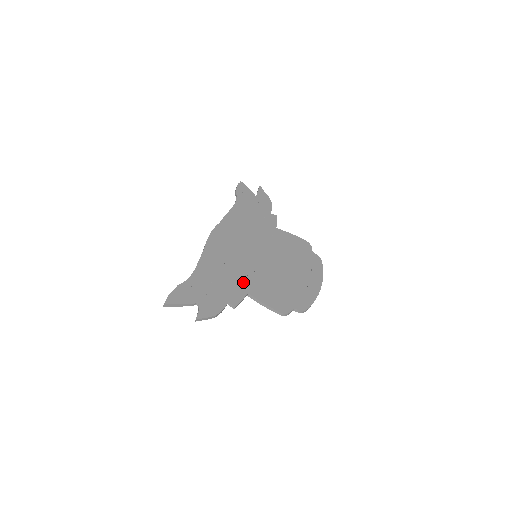
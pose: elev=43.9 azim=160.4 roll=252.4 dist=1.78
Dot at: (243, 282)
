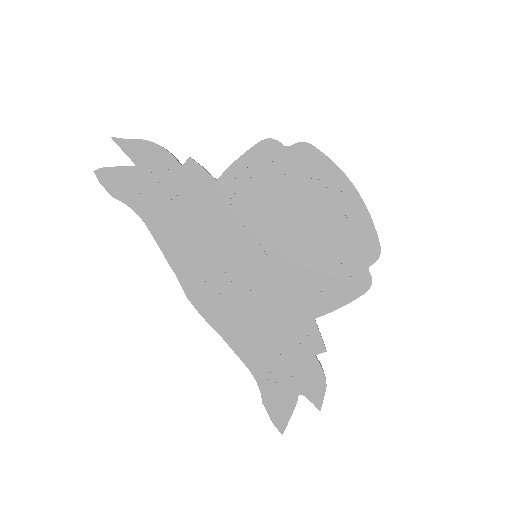
Dot at: (294, 314)
